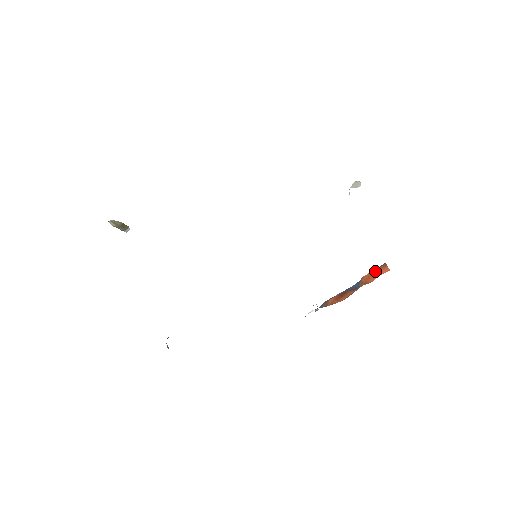
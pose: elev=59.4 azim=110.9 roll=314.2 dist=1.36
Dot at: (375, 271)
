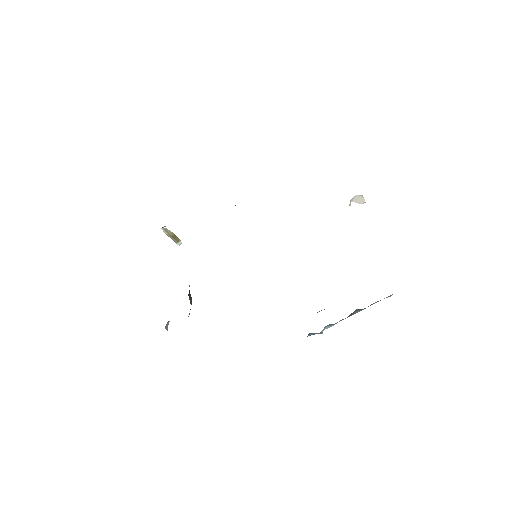
Dot at: occluded
